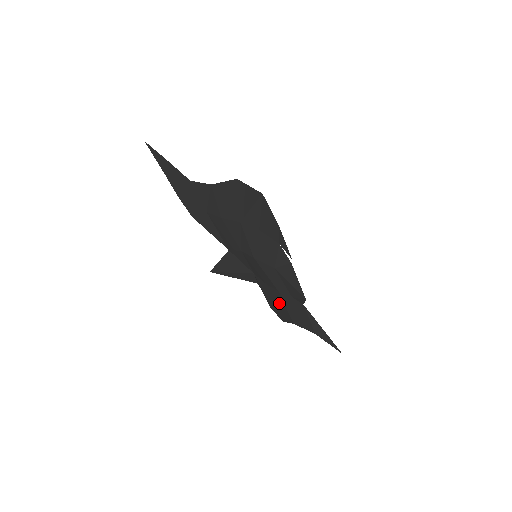
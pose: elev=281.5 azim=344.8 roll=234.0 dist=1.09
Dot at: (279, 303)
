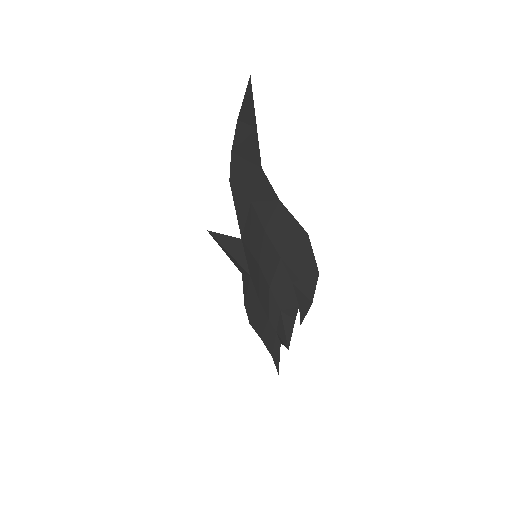
Dot at: (260, 319)
